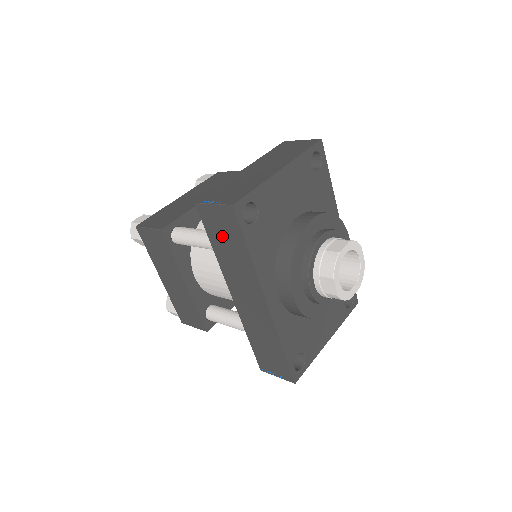
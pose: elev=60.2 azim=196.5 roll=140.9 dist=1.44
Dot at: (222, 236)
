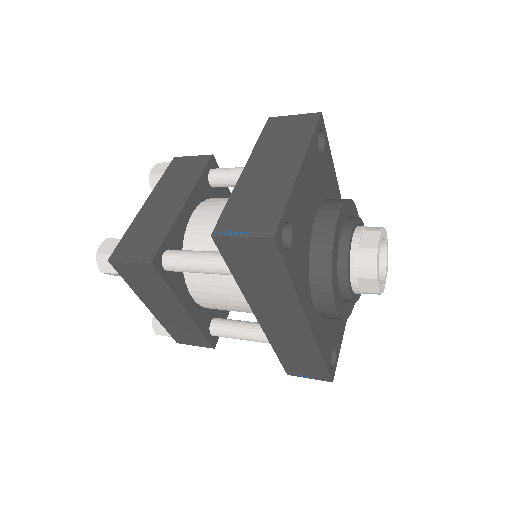
Dot at: (251, 267)
